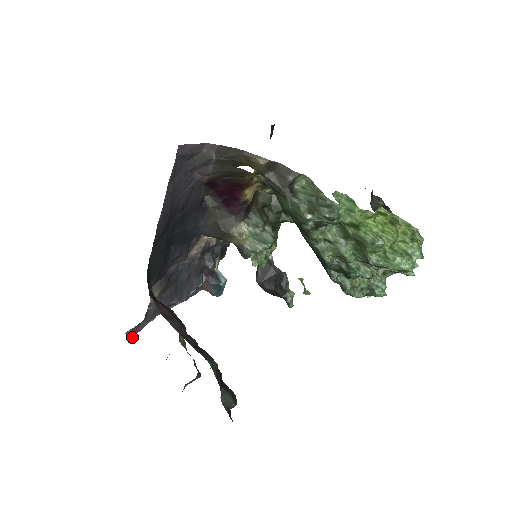
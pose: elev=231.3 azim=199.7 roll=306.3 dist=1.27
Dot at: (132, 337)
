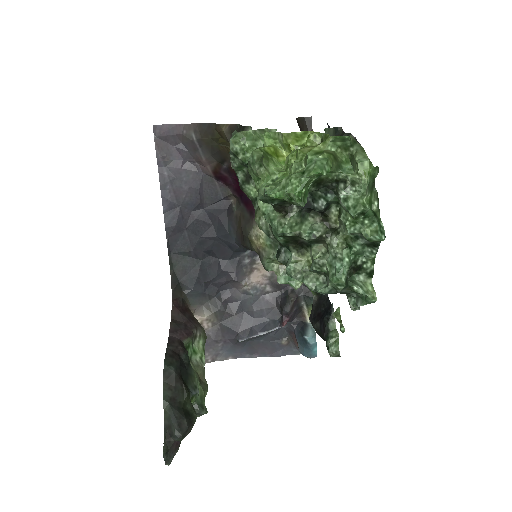
Dot at: occluded
